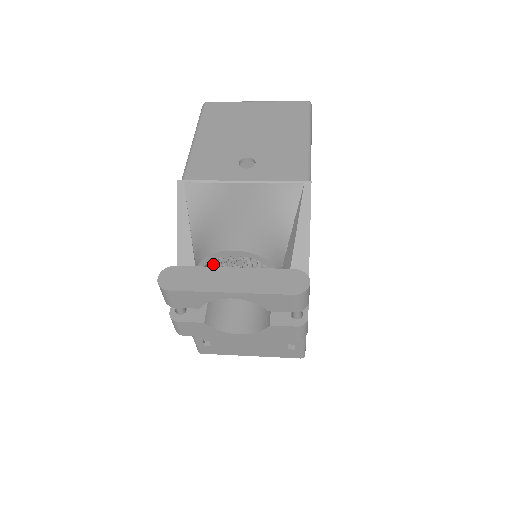
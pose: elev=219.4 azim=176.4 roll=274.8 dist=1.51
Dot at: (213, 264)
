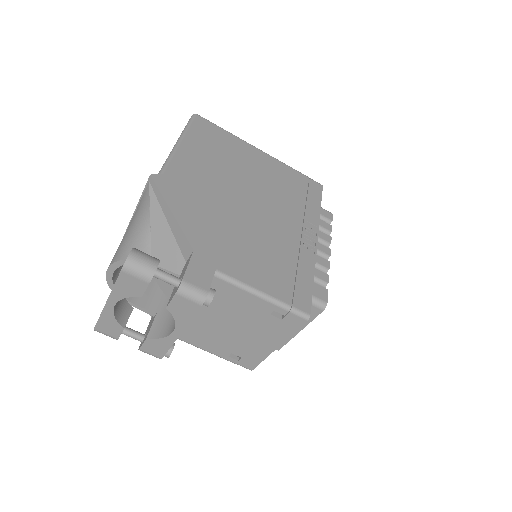
Dot at: occluded
